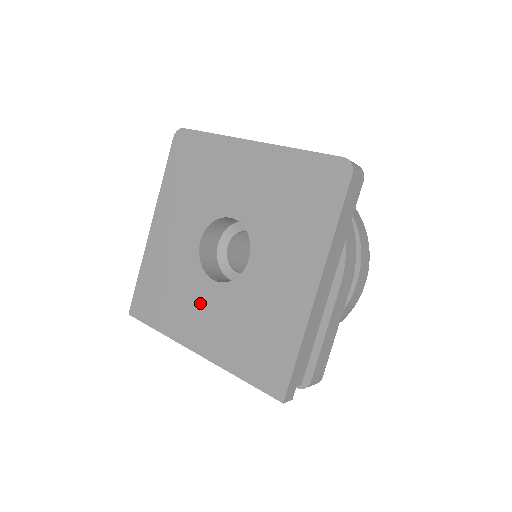
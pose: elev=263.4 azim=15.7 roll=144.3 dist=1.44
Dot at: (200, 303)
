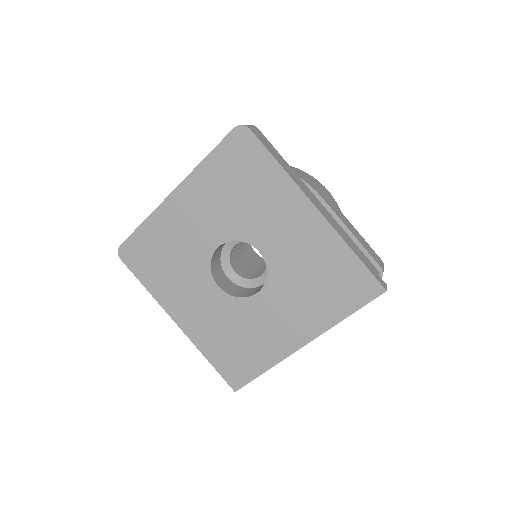
Dot at: (267, 317)
